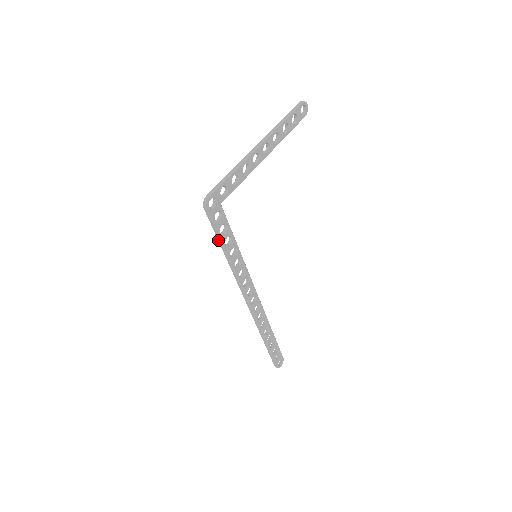
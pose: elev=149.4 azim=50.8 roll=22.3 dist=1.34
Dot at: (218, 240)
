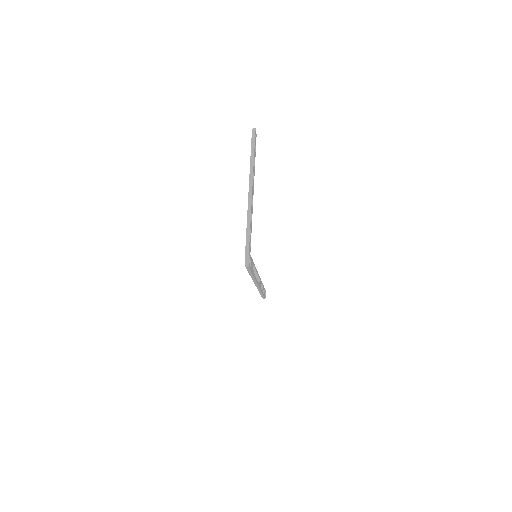
Dot at: (249, 274)
